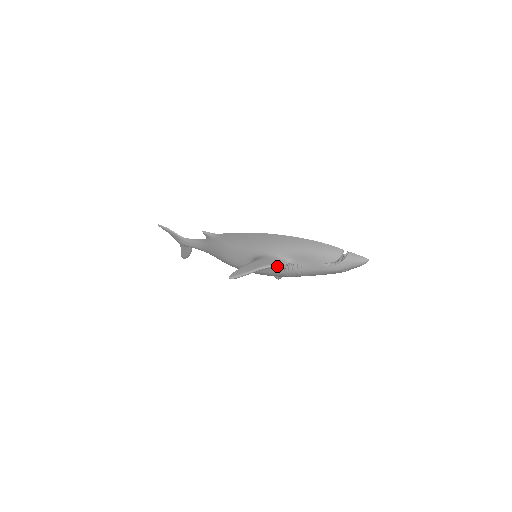
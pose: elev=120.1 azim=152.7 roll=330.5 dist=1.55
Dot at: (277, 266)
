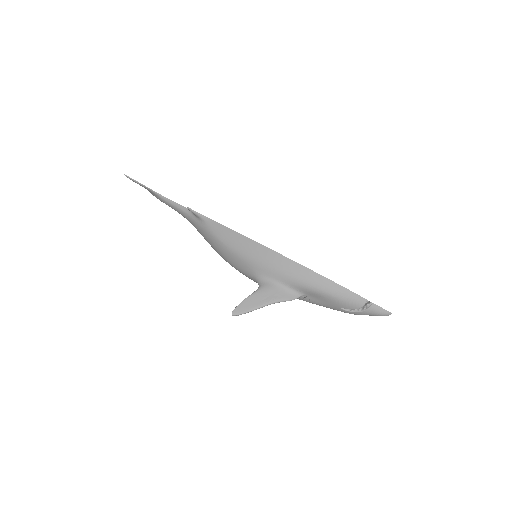
Dot at: occluded
